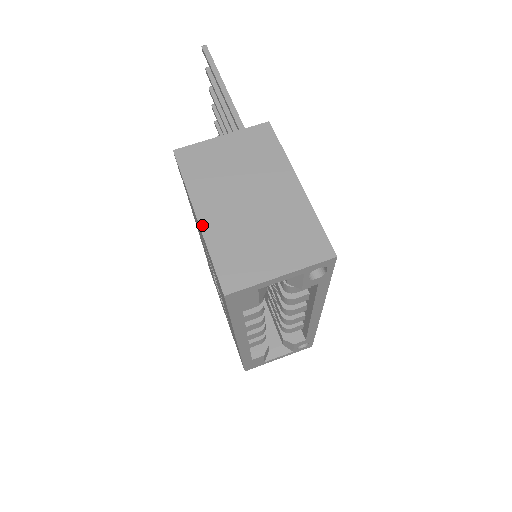
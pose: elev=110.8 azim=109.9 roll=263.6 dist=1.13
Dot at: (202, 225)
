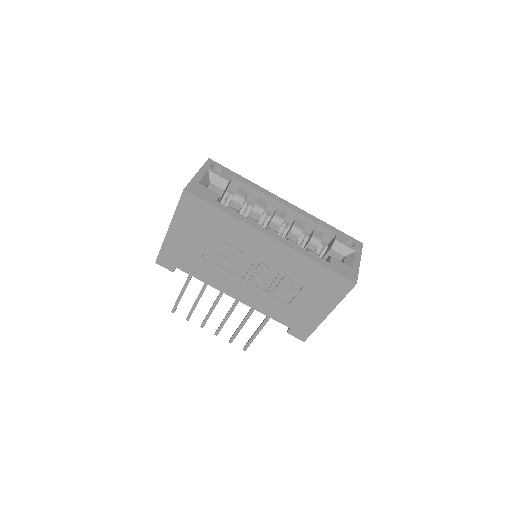
Dot at: (171, 223)
